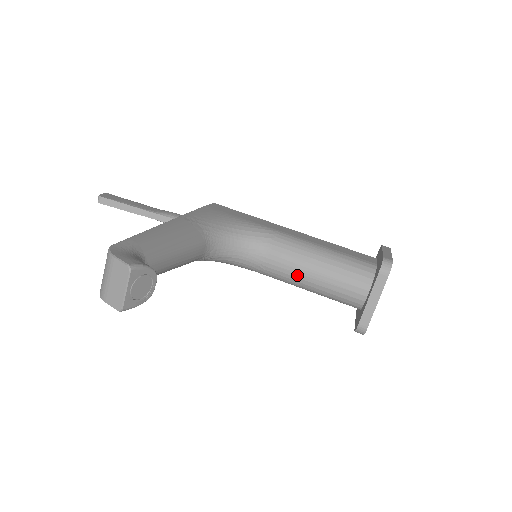
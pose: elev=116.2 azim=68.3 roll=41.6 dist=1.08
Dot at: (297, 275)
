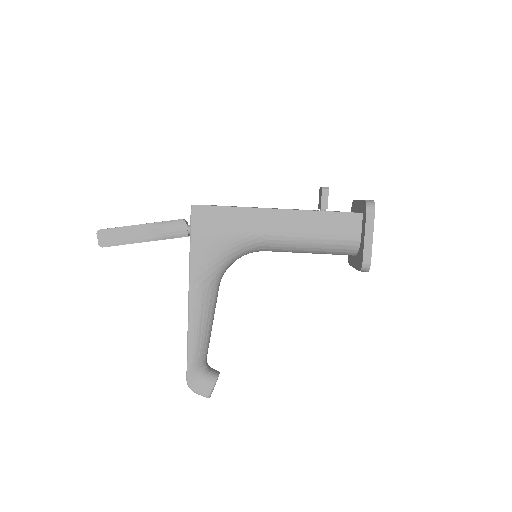
Dot at: occluded
